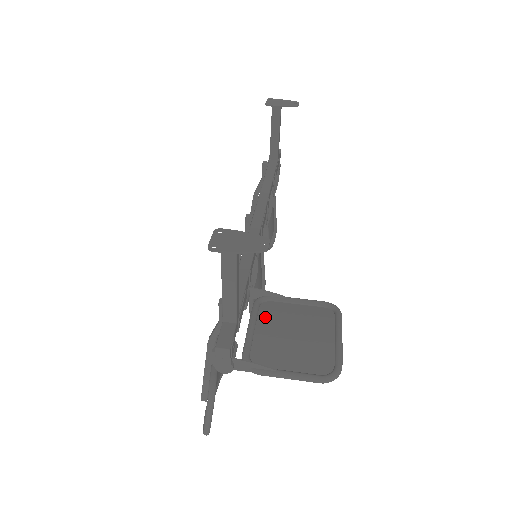
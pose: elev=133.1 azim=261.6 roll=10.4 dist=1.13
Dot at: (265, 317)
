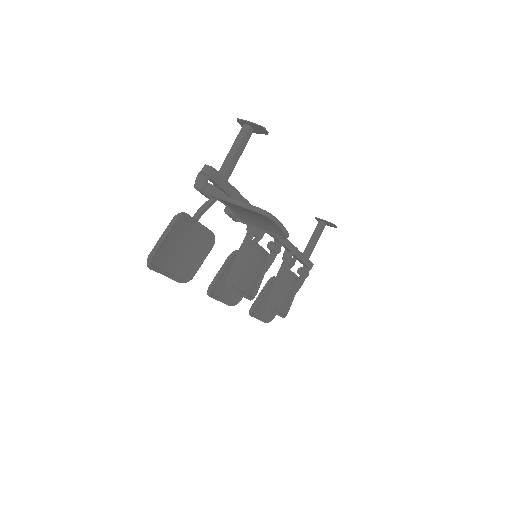
Dot at: (239, 213)
